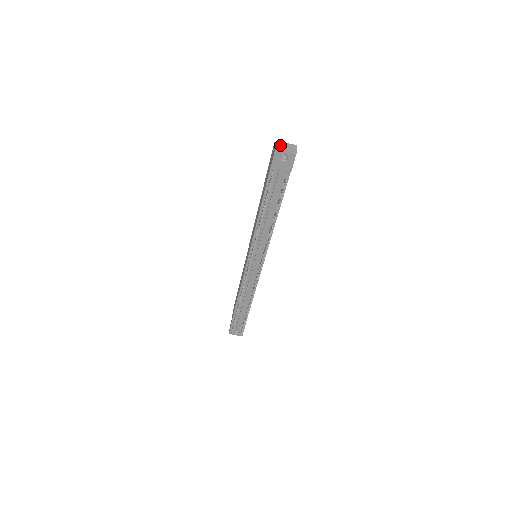
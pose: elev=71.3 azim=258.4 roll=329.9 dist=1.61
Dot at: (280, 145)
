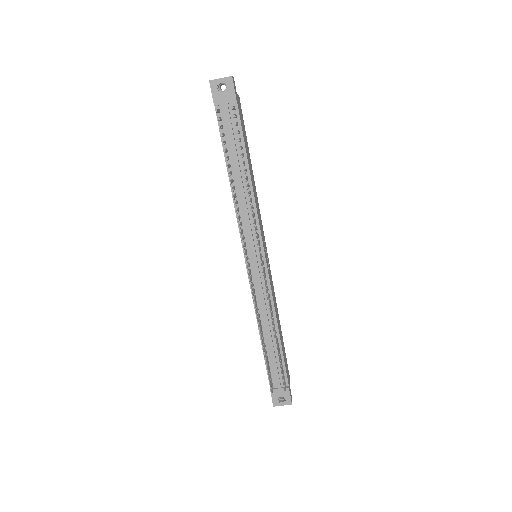
Dot at: occluded
